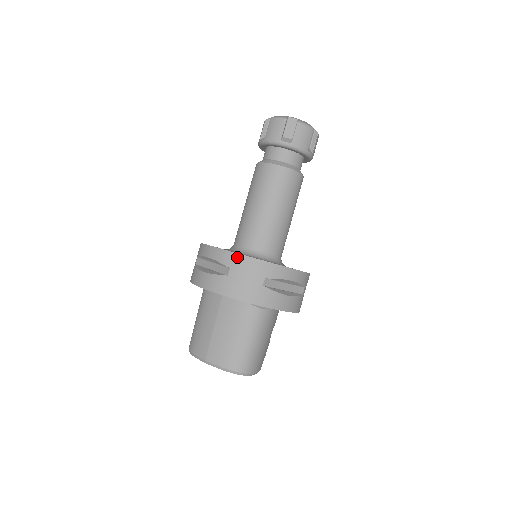
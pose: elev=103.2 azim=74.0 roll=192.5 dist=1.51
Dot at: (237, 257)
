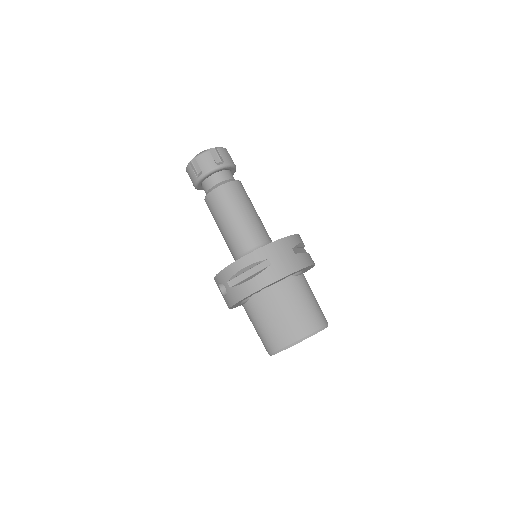
Dot at: (266, 248)
